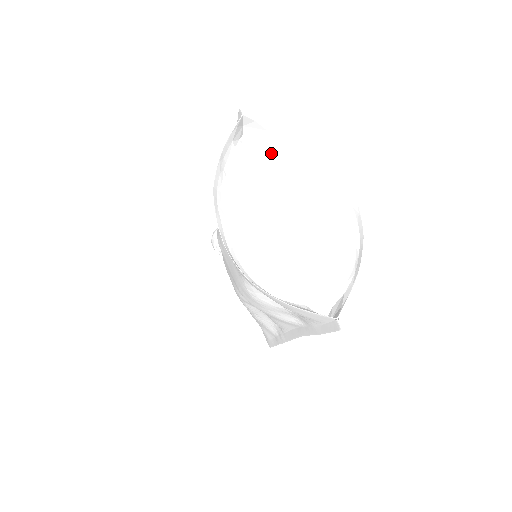
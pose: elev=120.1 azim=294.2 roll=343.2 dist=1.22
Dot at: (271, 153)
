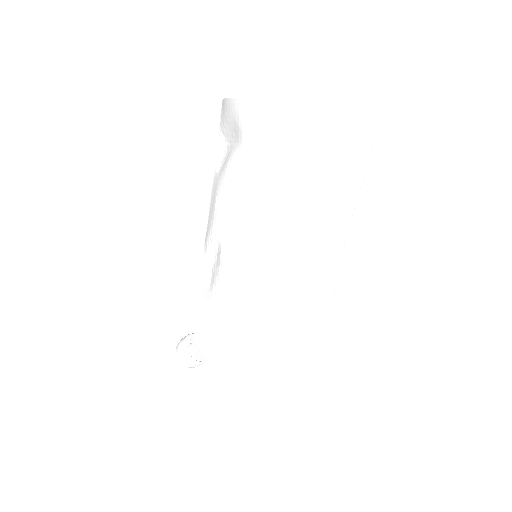
Dot at: occluded
